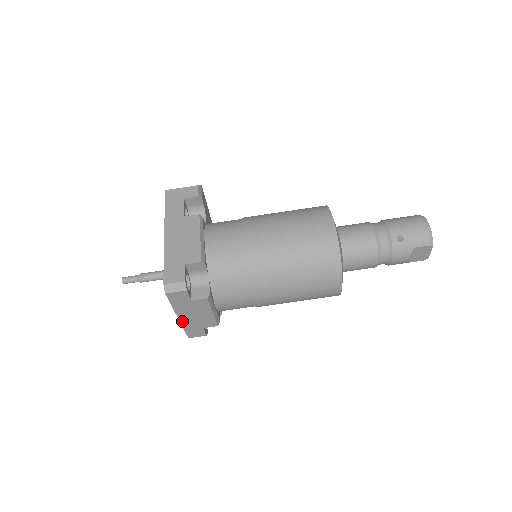
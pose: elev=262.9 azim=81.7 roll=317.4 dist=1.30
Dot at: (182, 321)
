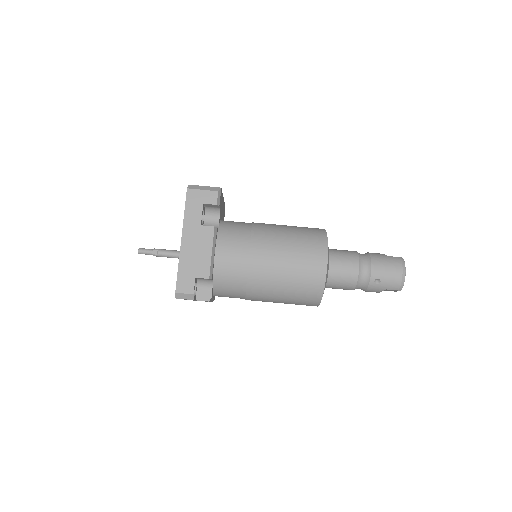
Dot at: occluded
